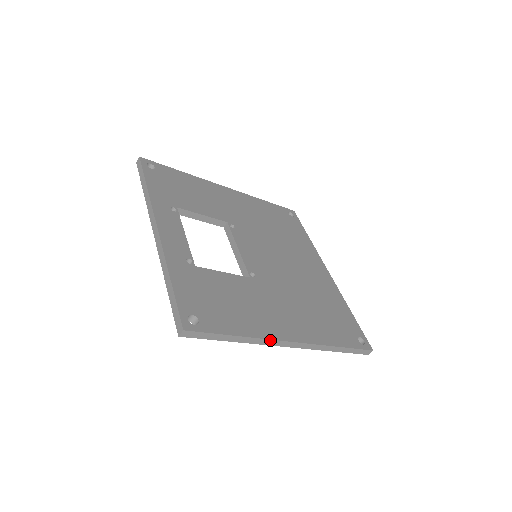
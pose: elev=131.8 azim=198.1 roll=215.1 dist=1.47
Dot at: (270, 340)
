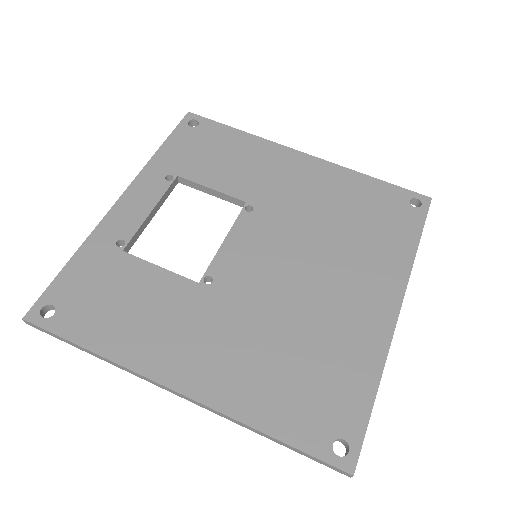
Dot at: (137, 373)
